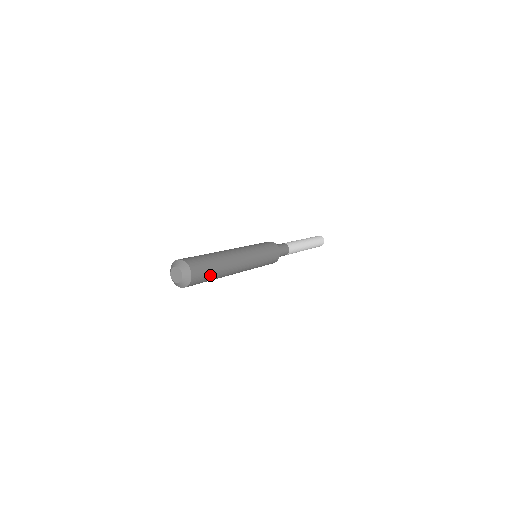
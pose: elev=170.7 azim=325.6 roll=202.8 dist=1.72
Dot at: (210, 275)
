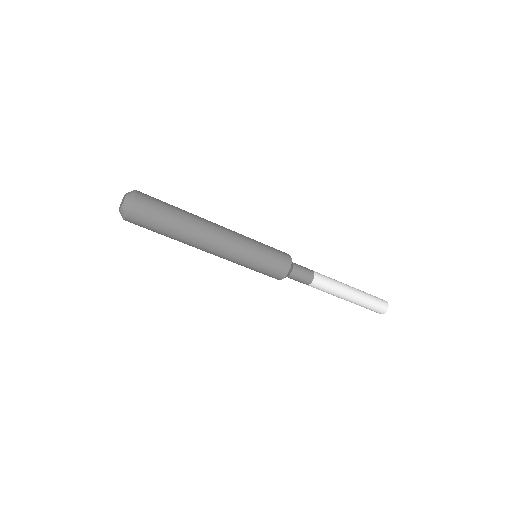
Dot at: (166, 208)
